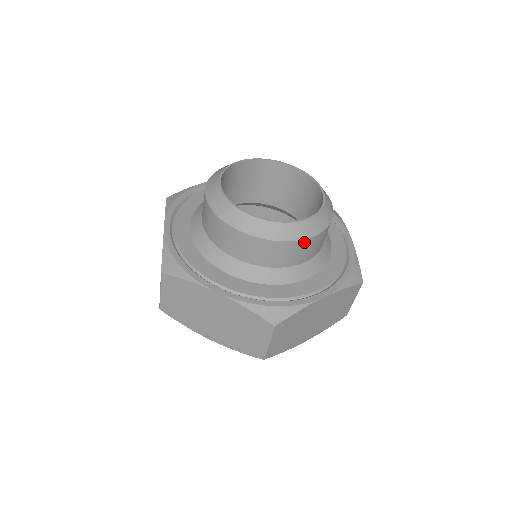
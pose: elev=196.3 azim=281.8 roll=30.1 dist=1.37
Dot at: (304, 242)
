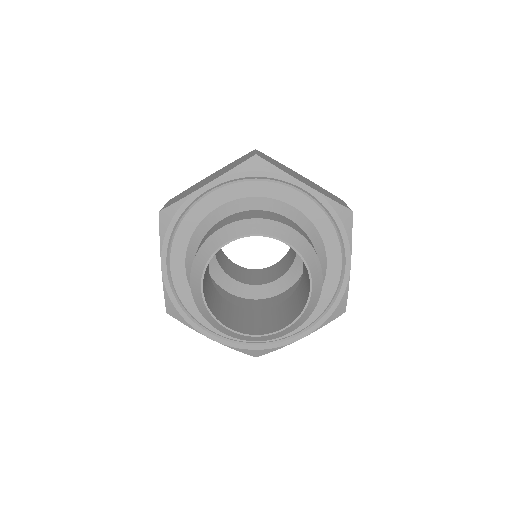
Dot at: occluded
